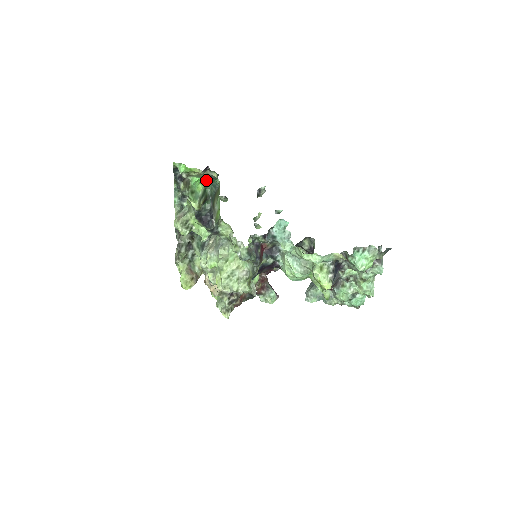
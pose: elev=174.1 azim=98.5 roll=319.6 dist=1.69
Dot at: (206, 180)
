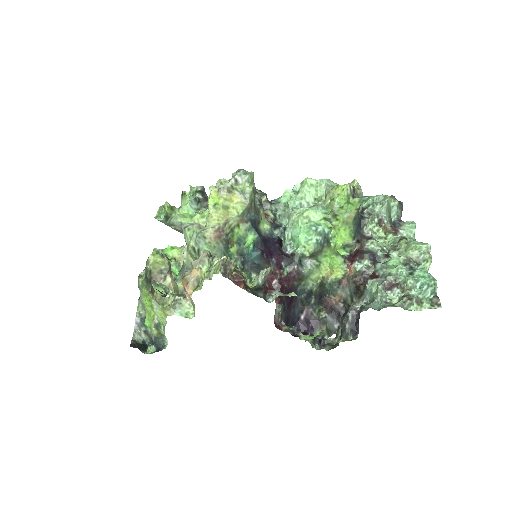
Dot at: occluded
